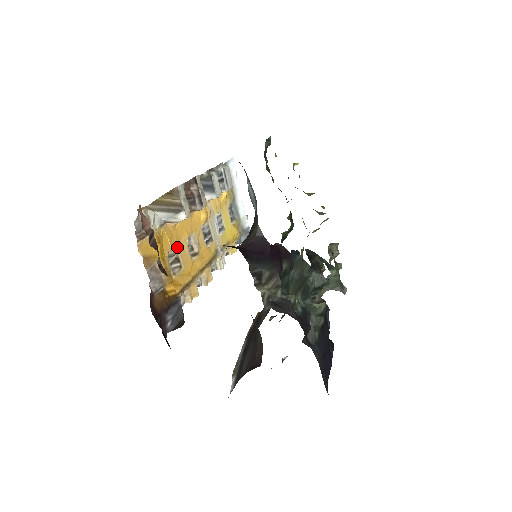
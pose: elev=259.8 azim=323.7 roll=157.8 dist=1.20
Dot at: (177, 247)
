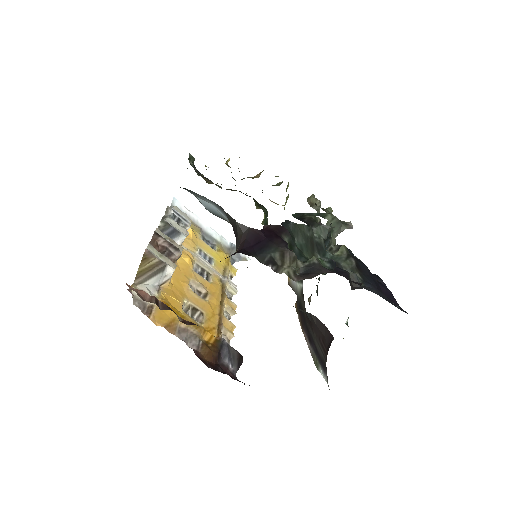
Dot at: (186, 299)
